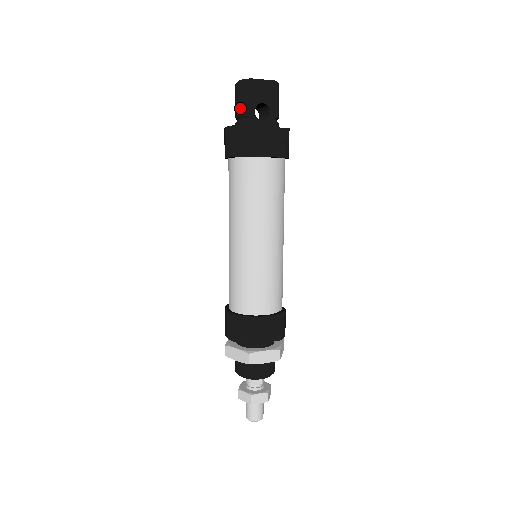
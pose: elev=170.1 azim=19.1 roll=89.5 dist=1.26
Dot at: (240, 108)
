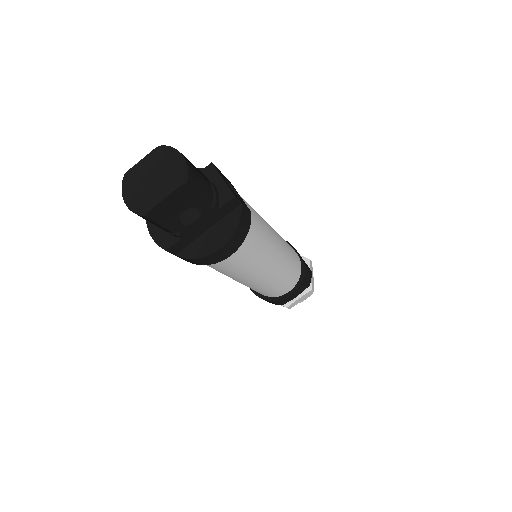
Dot at: occluded
